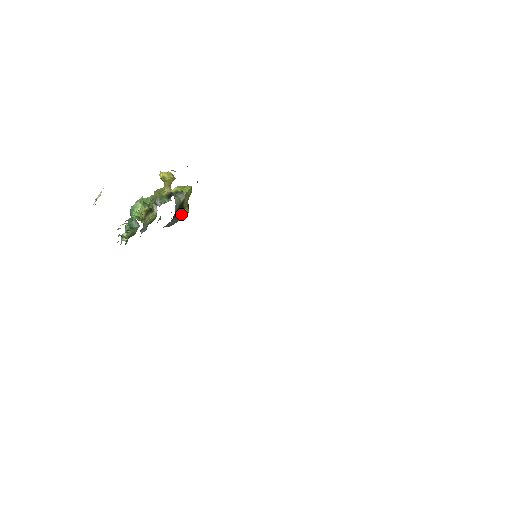
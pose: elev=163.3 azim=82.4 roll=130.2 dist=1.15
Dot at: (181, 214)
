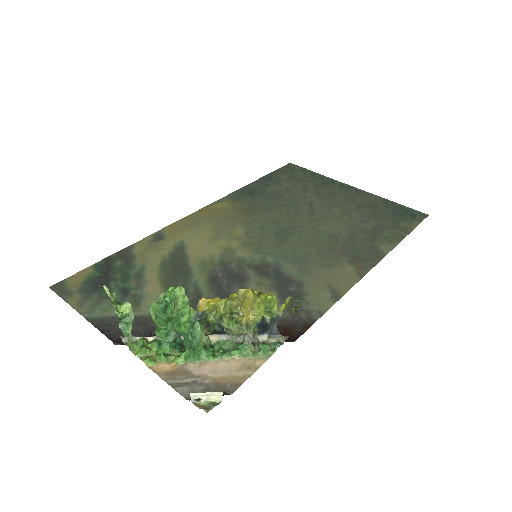
Dot at: occluded
